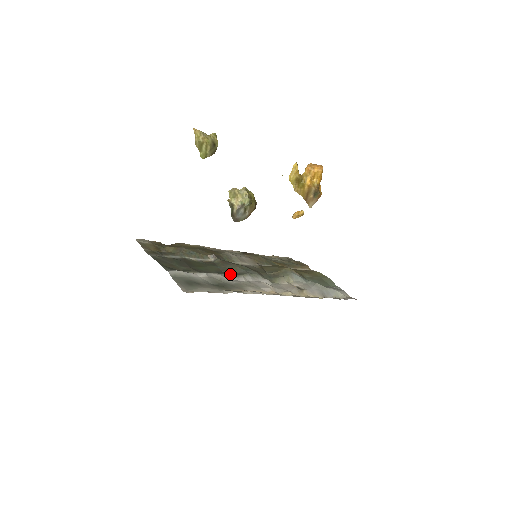
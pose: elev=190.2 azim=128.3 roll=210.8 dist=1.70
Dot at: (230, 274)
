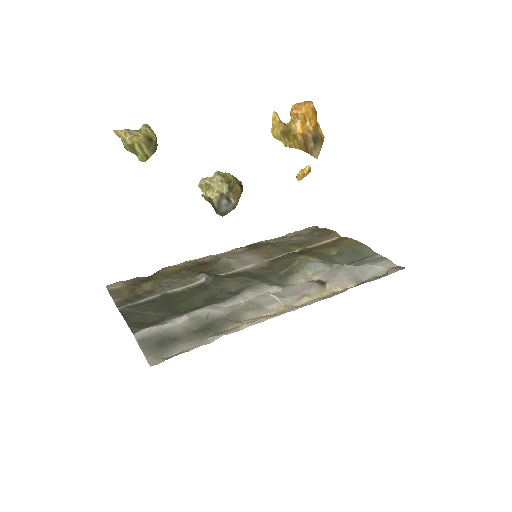
Dot at: (223, 298)
